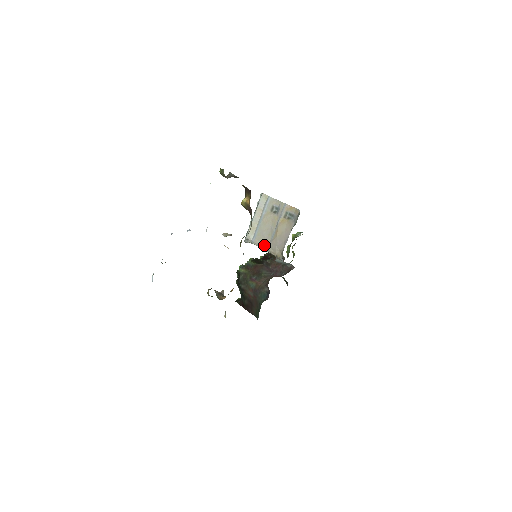
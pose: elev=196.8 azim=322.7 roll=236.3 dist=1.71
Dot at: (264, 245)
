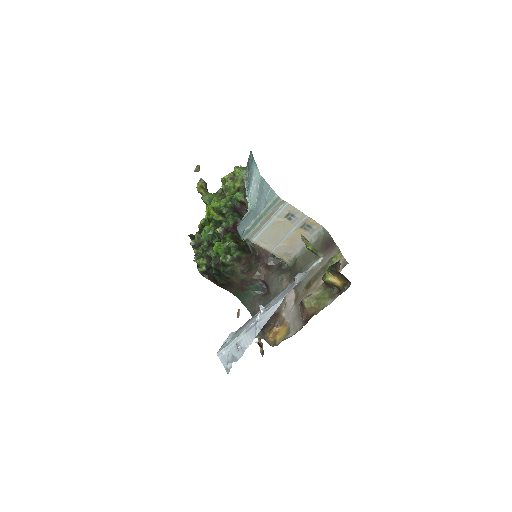
Dot at: (268, 247)
